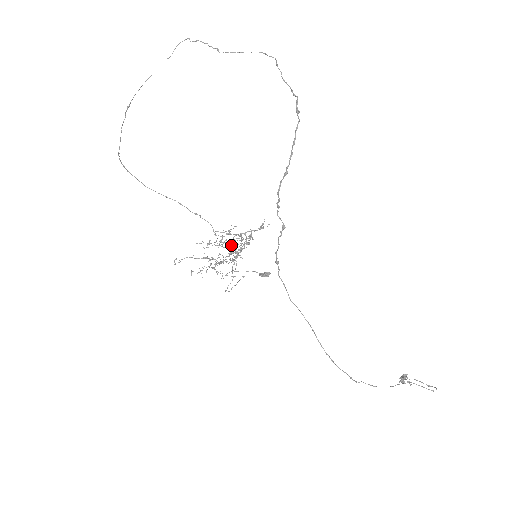
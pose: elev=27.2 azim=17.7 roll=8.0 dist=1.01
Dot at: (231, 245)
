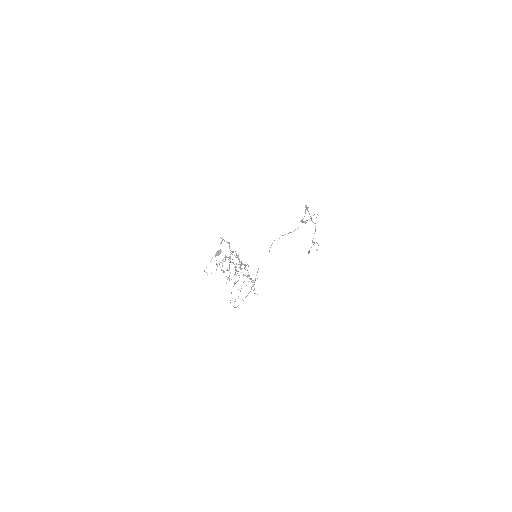
Dot at: (235, 266)
